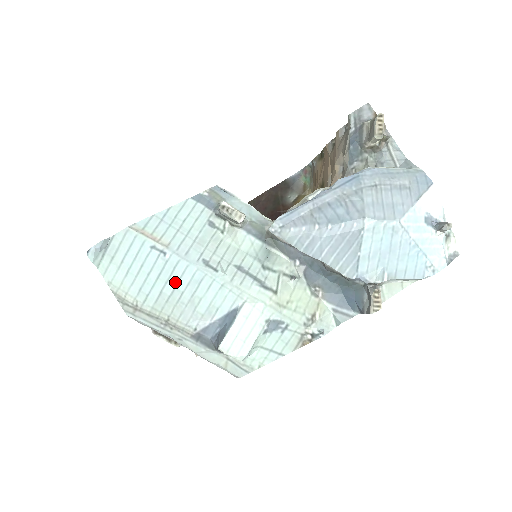
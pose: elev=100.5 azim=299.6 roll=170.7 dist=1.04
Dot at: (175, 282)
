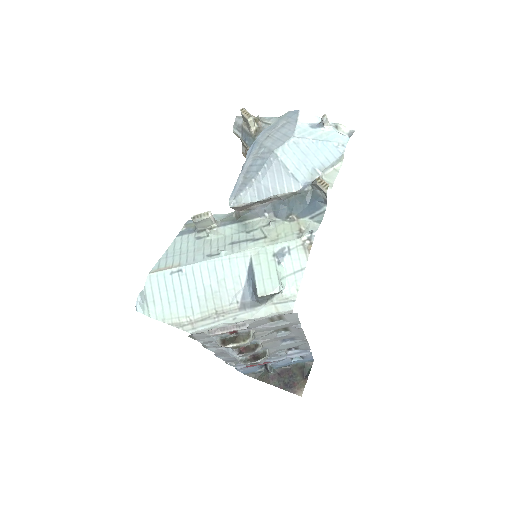
Dot at: (201, 283)
